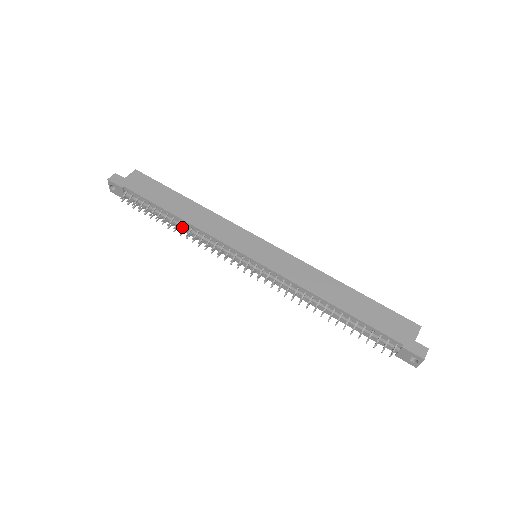
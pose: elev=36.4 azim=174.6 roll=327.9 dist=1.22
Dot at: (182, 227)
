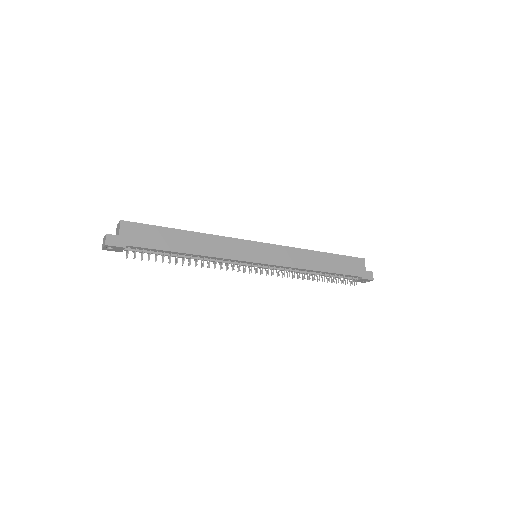
Dot at: (194, 259)
